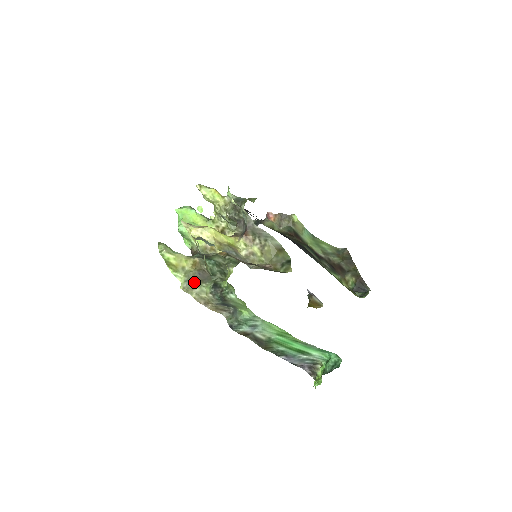
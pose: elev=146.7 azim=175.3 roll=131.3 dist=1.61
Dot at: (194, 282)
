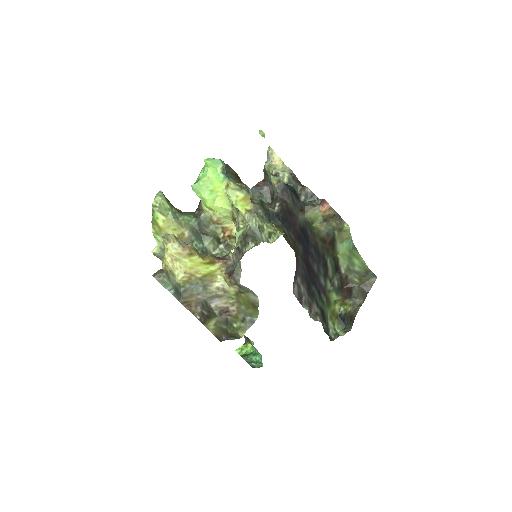
Dot at: occluded
